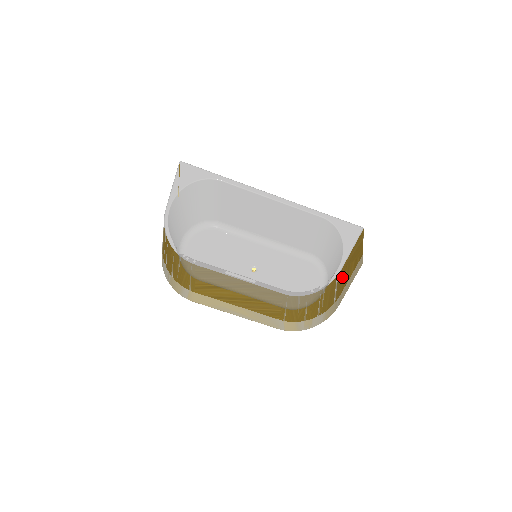
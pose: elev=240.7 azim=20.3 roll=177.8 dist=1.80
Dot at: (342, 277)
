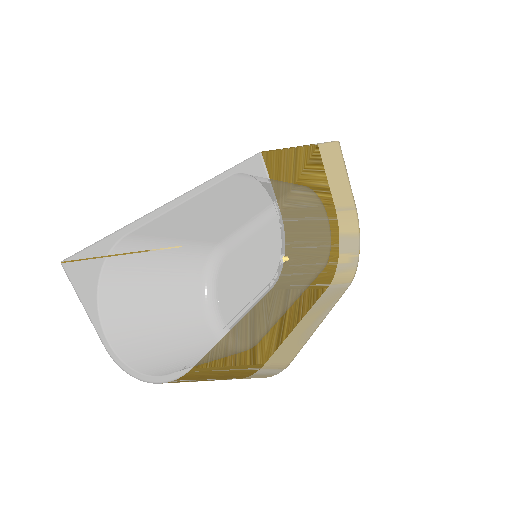
Dot at: occluded
